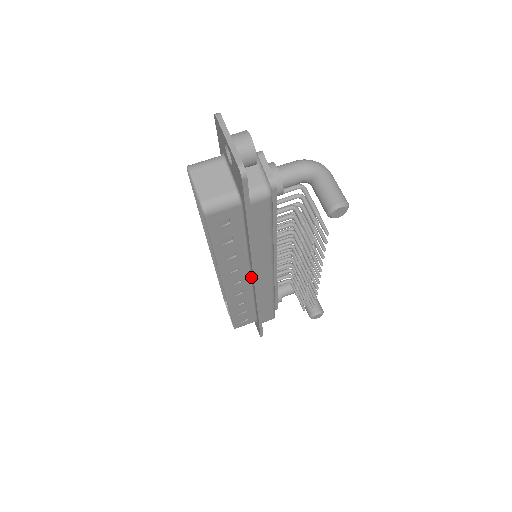
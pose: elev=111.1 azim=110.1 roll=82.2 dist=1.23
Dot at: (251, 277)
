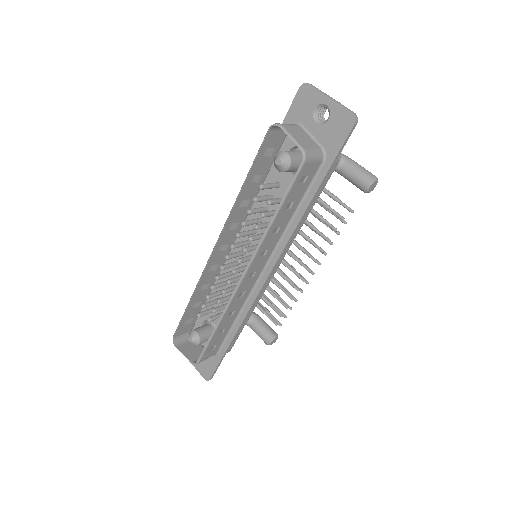
Dot at: (263, 271)
